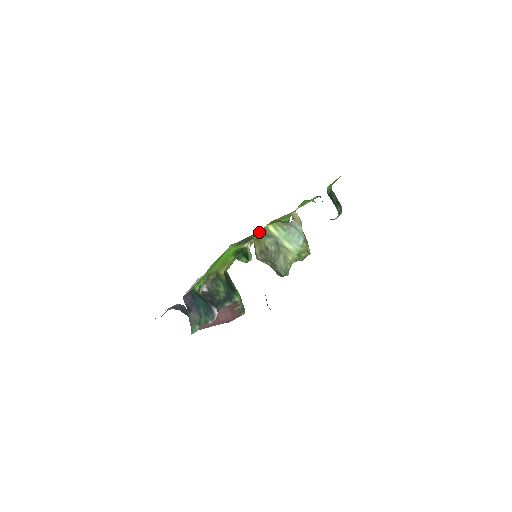
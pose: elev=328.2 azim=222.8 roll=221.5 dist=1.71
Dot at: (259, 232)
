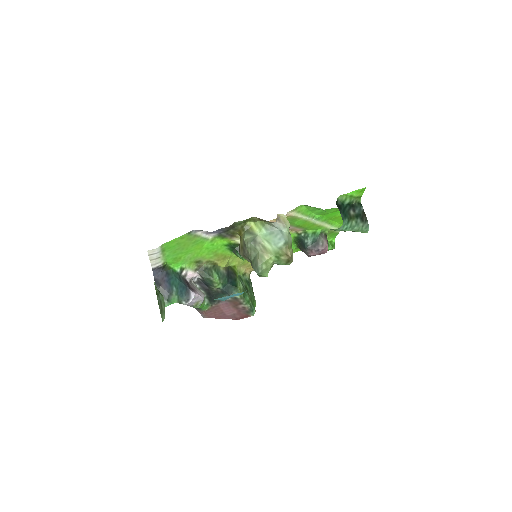
Dot at: (240, 227)
